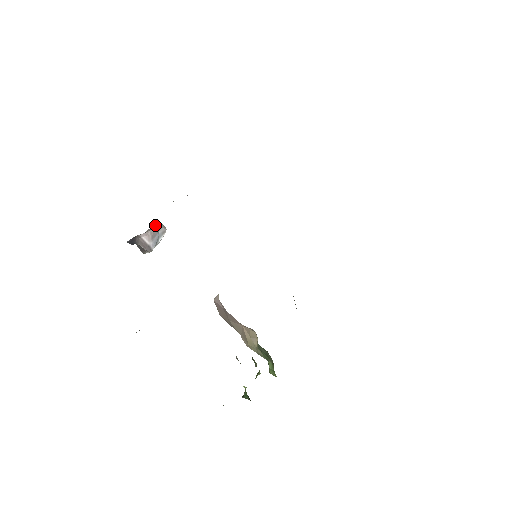
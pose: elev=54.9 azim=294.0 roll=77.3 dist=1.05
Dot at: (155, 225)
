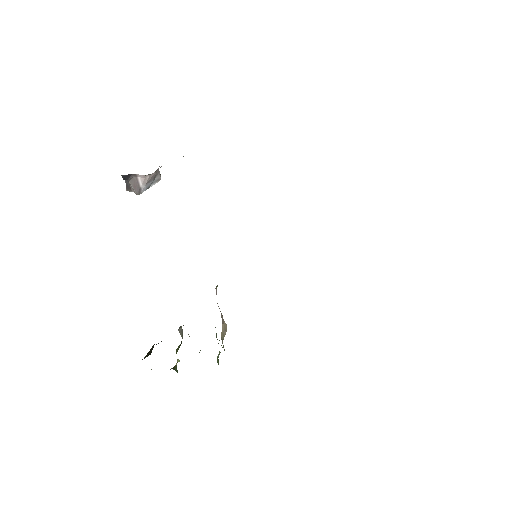
Dot at: (156, 171)
